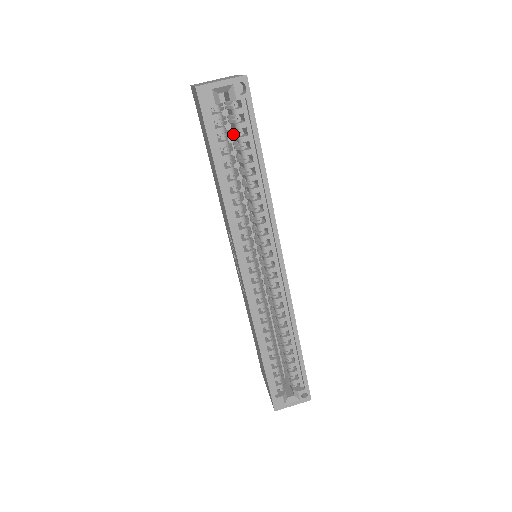
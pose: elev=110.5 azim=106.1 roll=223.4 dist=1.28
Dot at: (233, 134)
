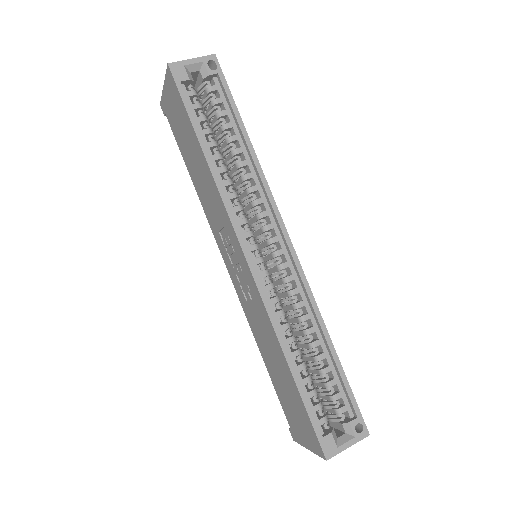
Dot at: (210, 115)
